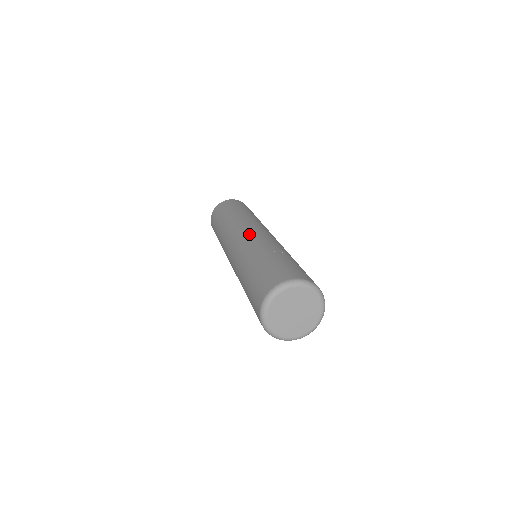
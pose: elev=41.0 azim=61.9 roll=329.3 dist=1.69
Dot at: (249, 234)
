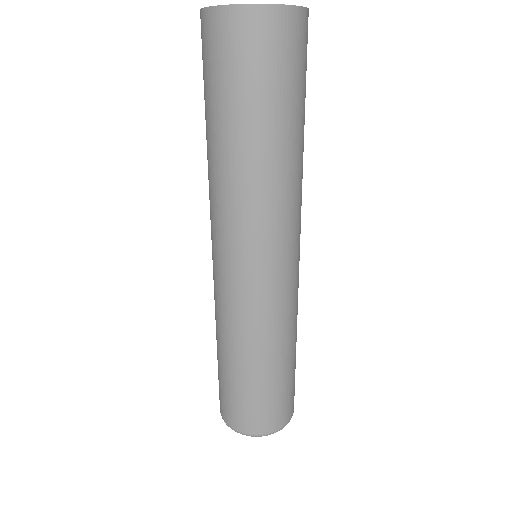
Dot at: (224, 278)
